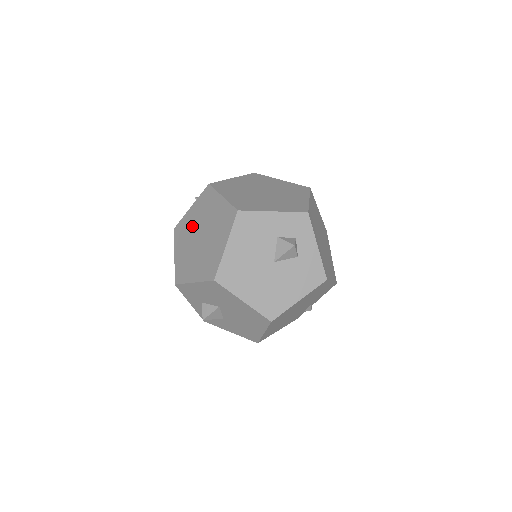
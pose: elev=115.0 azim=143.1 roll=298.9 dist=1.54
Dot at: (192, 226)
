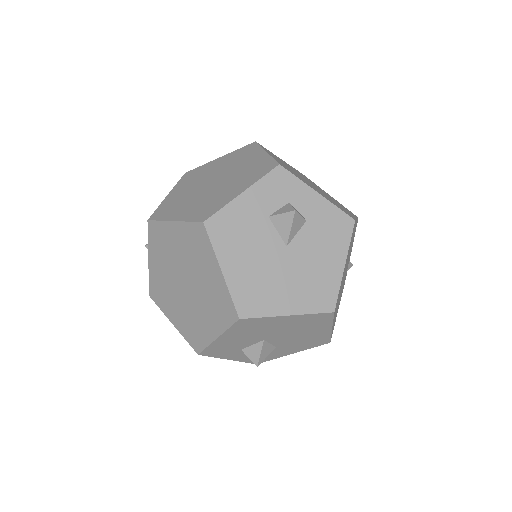
Dot at: (166, 279)
